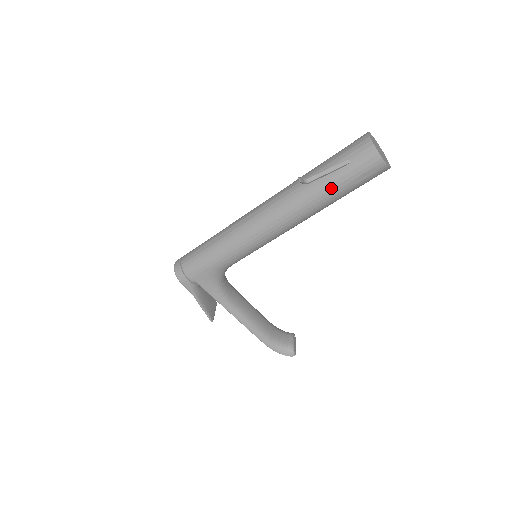
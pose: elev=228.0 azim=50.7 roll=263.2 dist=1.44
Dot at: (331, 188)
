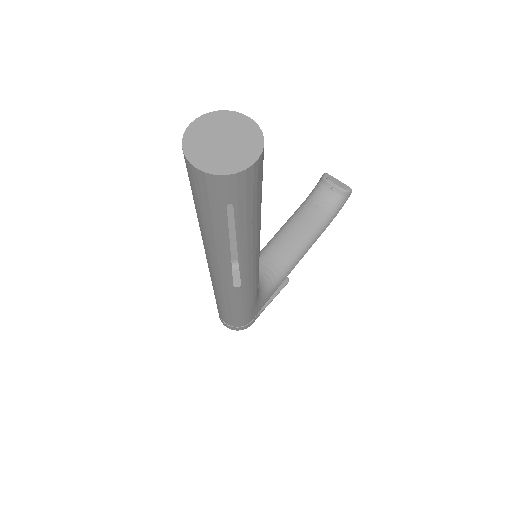
Dot at: (251, 223)
